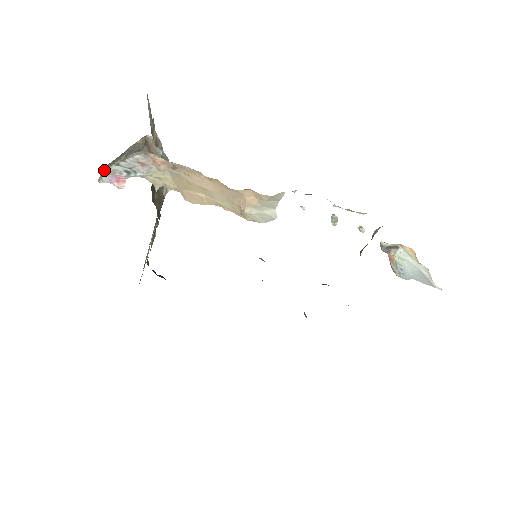
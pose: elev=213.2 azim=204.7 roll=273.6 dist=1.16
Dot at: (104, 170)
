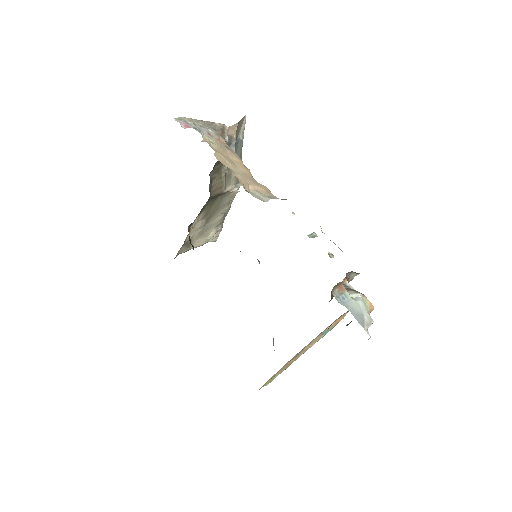
Dot at: (183, 118)
